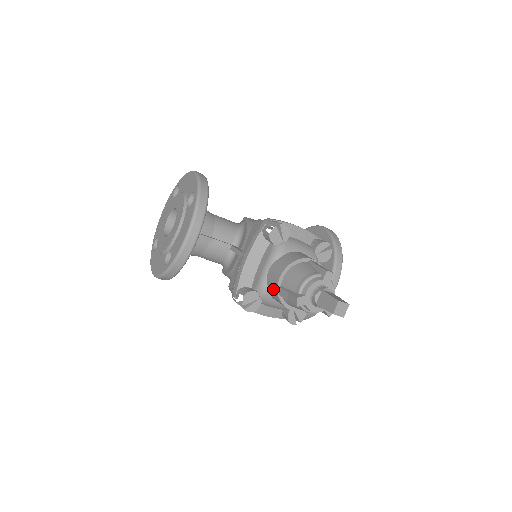
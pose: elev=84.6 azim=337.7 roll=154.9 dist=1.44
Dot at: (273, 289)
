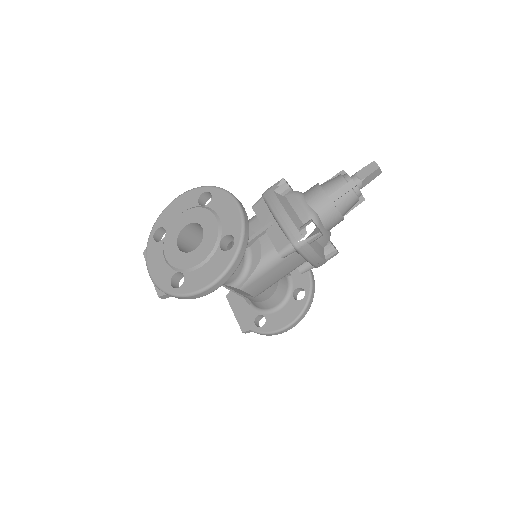
Dot at: (324, 205)
